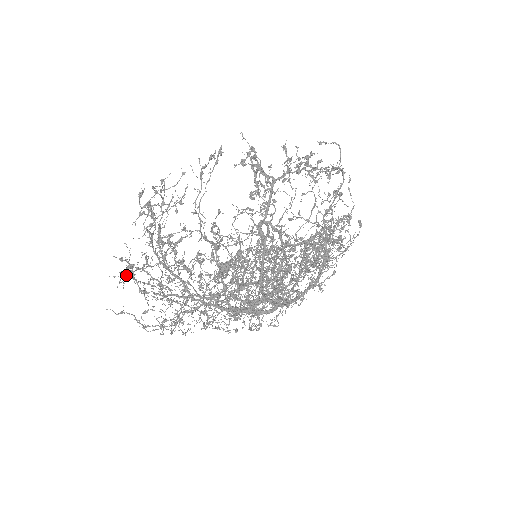
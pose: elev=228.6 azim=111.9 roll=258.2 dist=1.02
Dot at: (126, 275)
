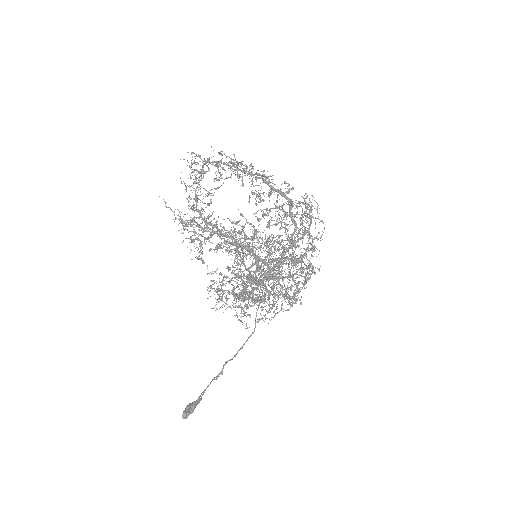
Dot at: (196, 155)
